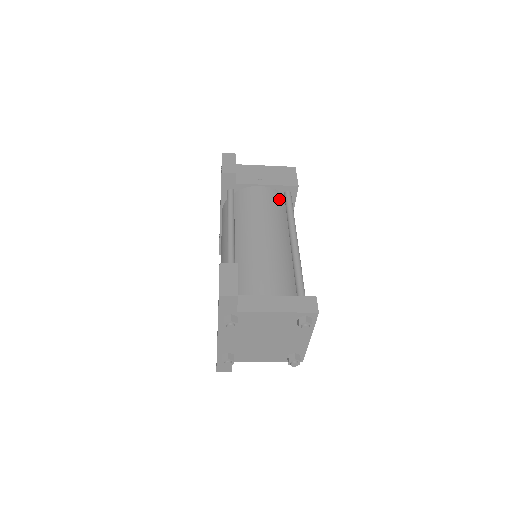
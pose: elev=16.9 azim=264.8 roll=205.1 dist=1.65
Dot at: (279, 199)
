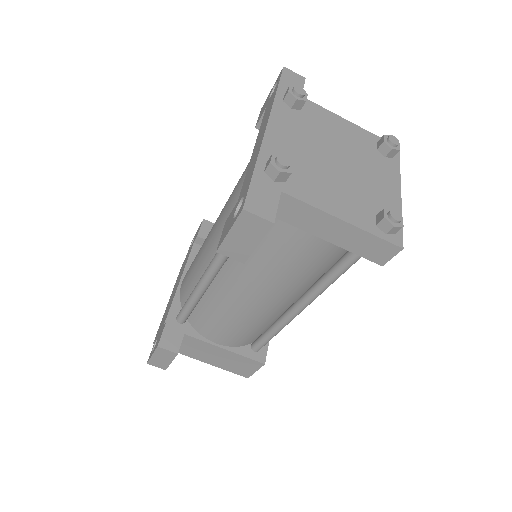
Dot at: occluded
